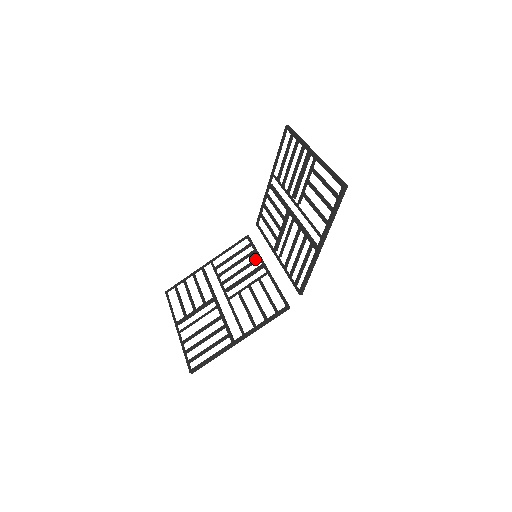
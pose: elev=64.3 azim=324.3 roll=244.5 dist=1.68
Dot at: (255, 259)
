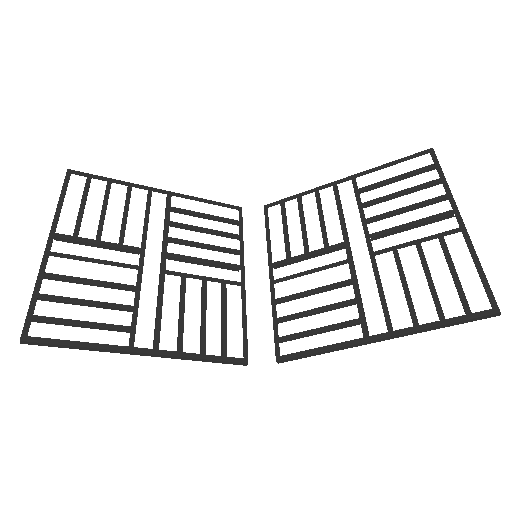
Dot at: (234, 249)
